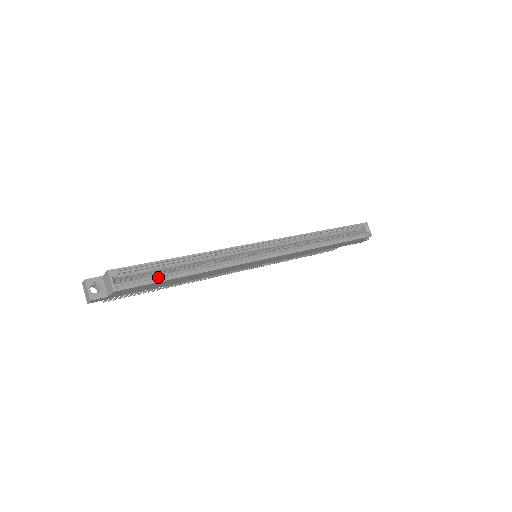
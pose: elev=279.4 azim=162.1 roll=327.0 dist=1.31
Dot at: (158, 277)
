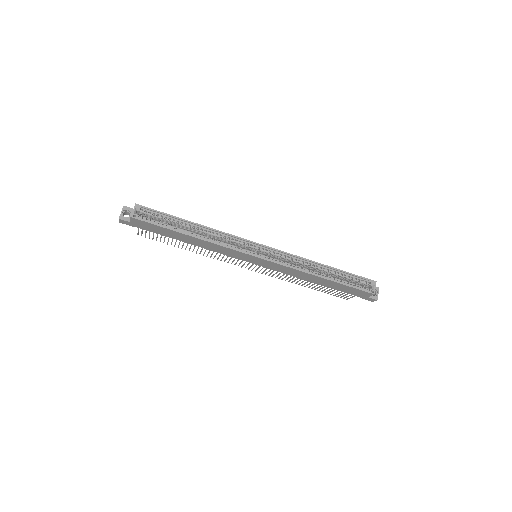
Dot at: (165, 225)
